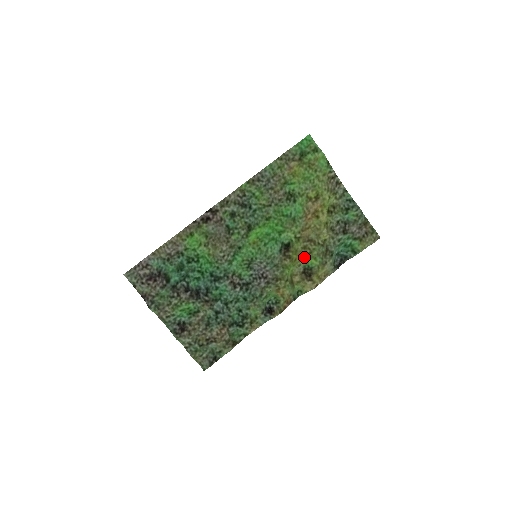
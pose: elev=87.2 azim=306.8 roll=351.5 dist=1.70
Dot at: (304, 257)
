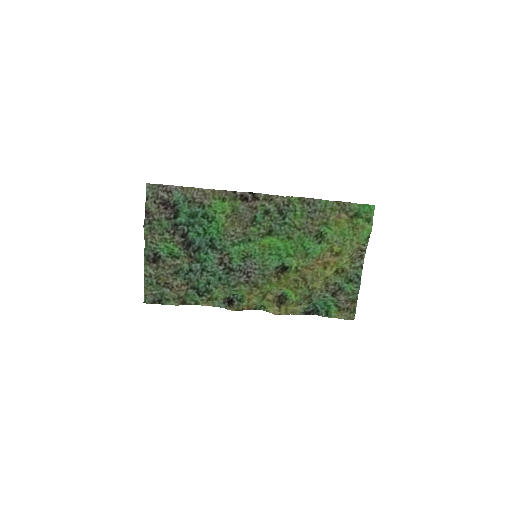
Dot at: (289, 287)
